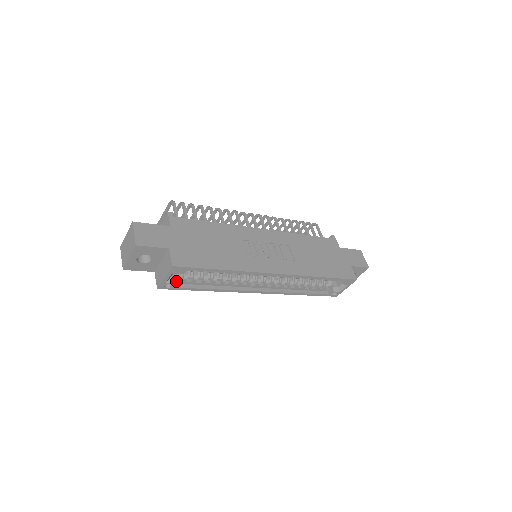
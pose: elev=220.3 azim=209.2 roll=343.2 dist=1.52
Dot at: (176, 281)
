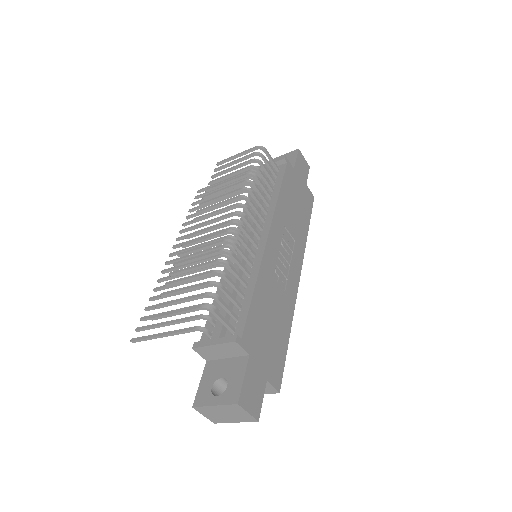
Dot at: occluded
